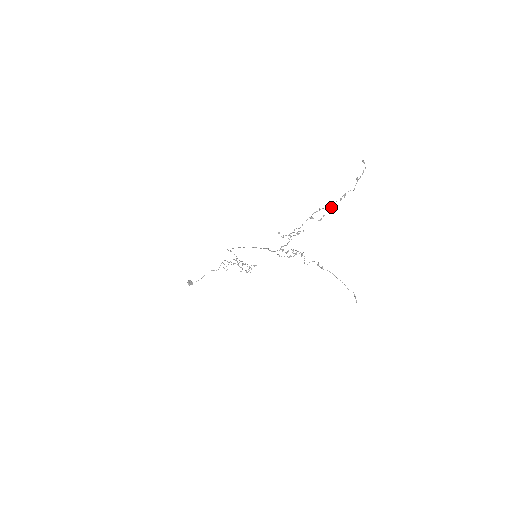
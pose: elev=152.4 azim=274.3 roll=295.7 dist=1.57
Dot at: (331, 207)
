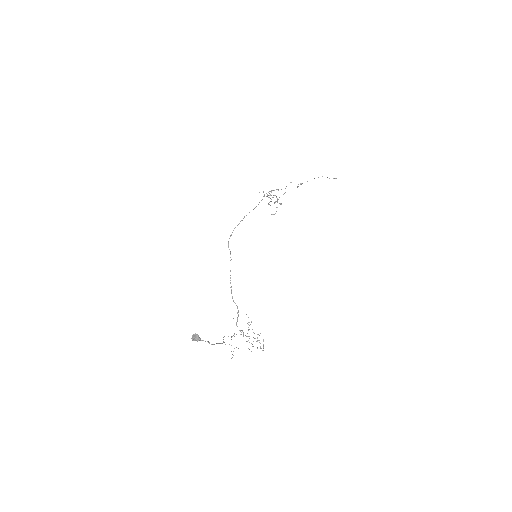
Dot at: occluded
